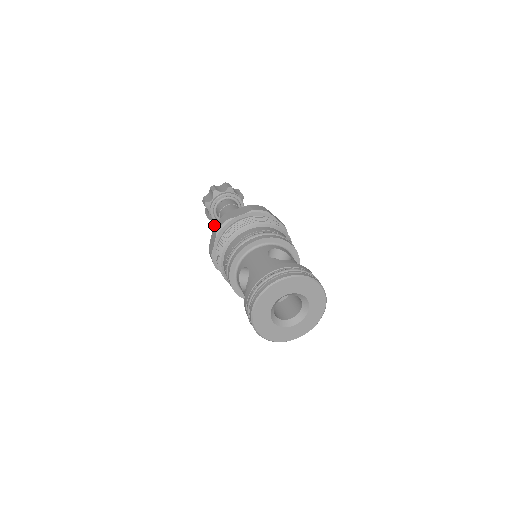
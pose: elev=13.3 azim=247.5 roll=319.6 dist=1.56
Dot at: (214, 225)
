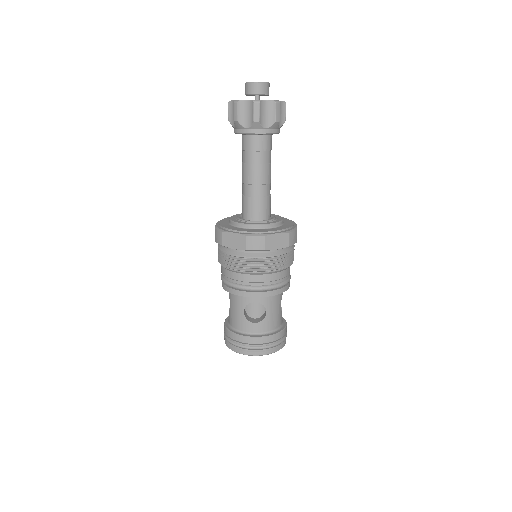
Dot at: occluded
